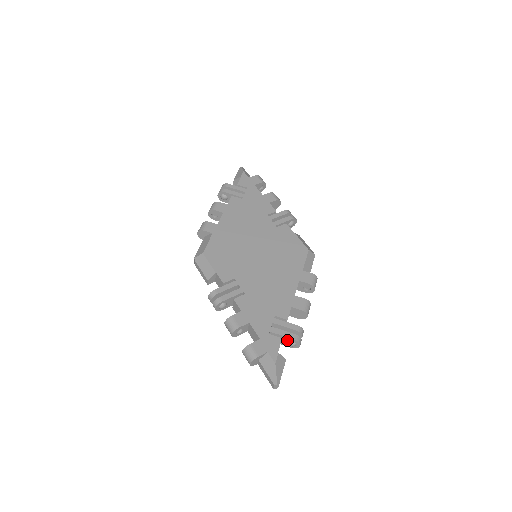
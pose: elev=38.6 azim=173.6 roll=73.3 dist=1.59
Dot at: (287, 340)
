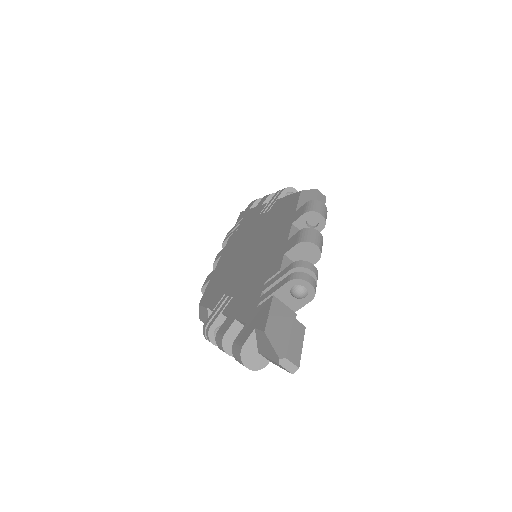
Dot at: (288, 293)
